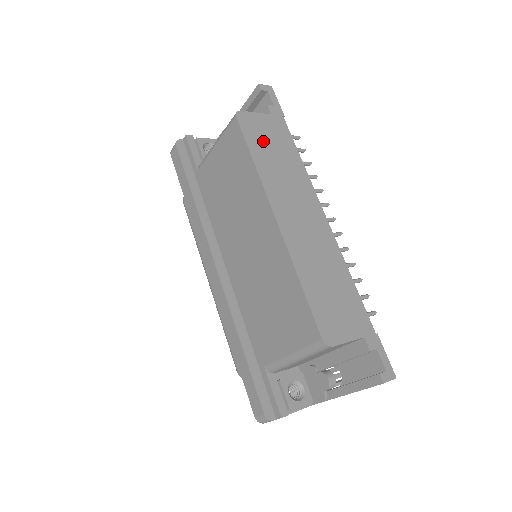
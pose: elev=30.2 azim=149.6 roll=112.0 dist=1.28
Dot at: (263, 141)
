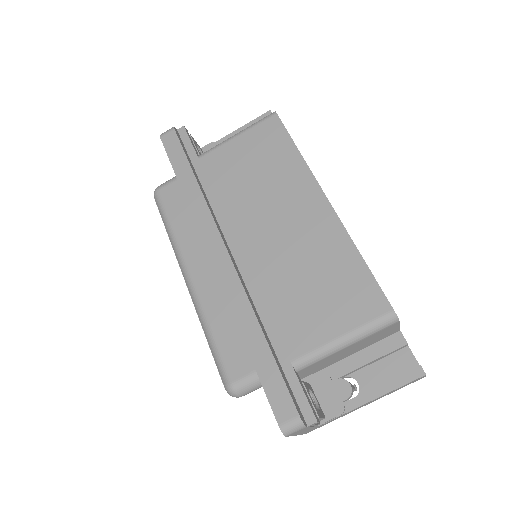
Dot at: occluded
